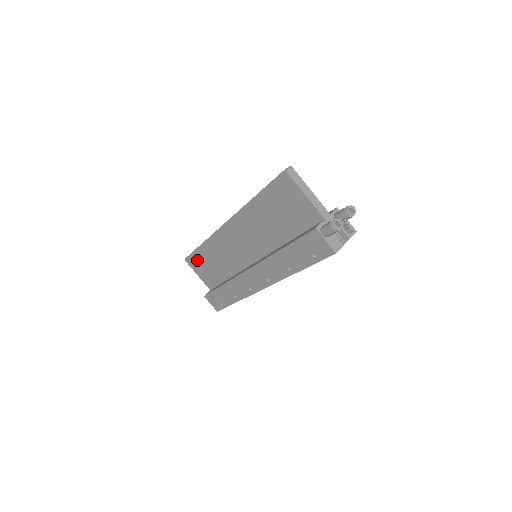
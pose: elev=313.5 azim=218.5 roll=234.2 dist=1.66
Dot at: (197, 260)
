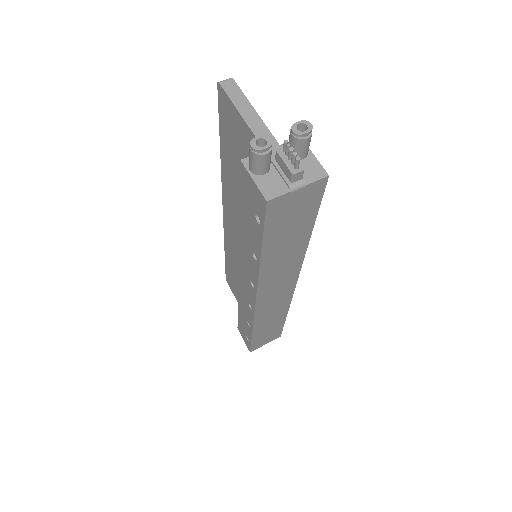
Dot at: (230, 278)
